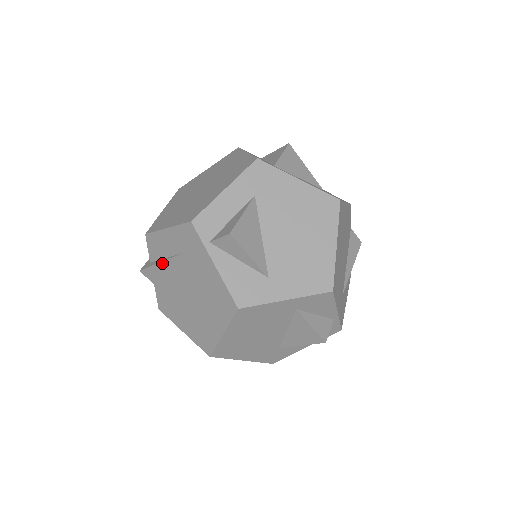
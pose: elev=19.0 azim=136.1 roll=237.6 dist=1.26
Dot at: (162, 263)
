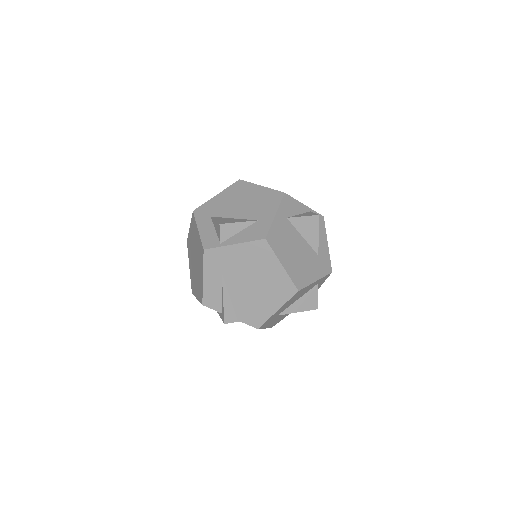
Dot at: (224, 297)
